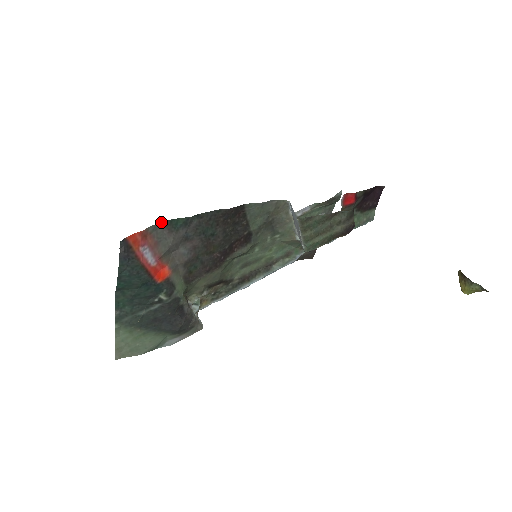
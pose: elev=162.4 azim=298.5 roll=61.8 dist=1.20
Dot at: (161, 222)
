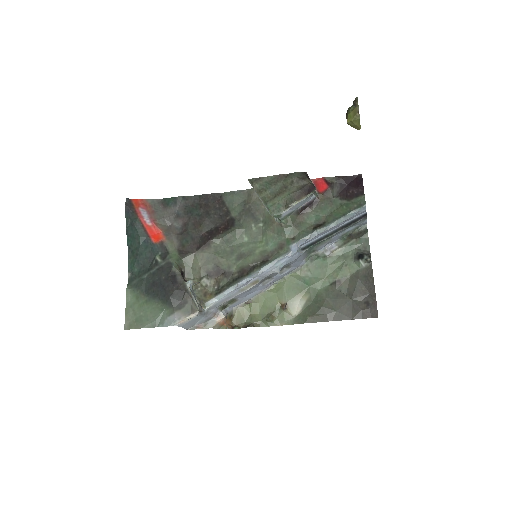
Dot at: (158, 199)
